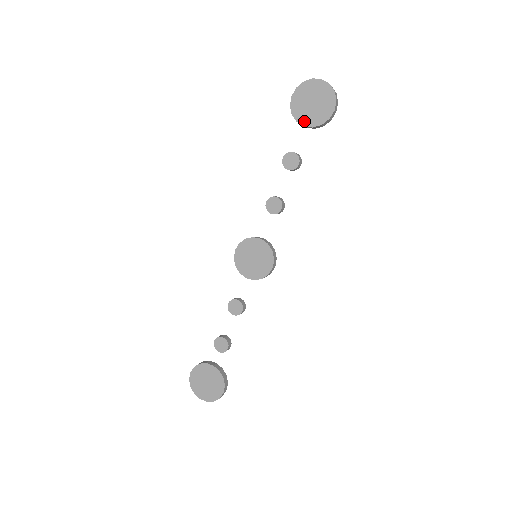
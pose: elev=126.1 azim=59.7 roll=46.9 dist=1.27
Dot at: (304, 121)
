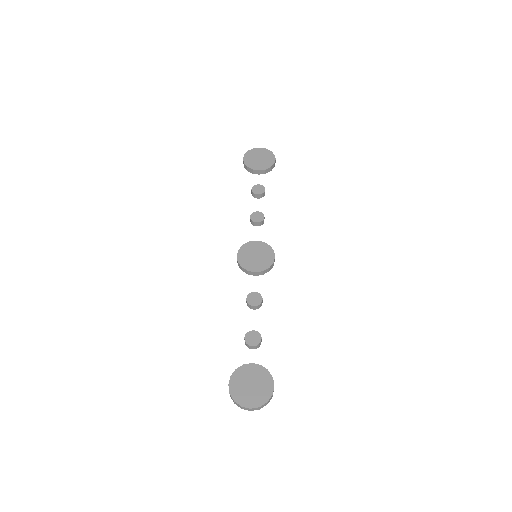
Dot at: (258, 168)
